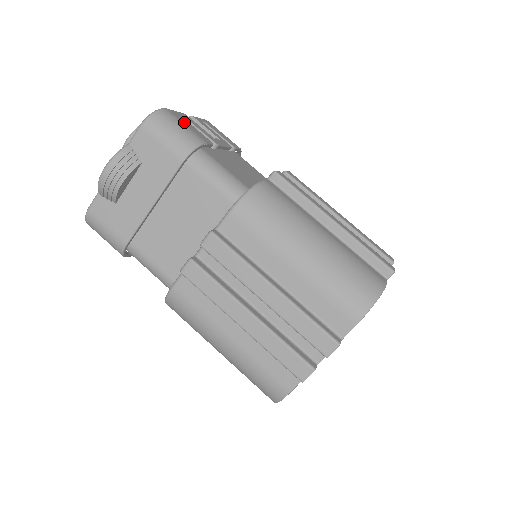
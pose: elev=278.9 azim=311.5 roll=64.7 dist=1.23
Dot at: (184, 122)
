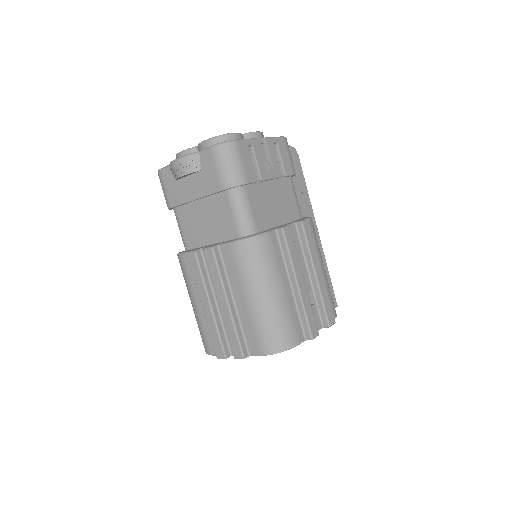
Dot at: (244, 157)
